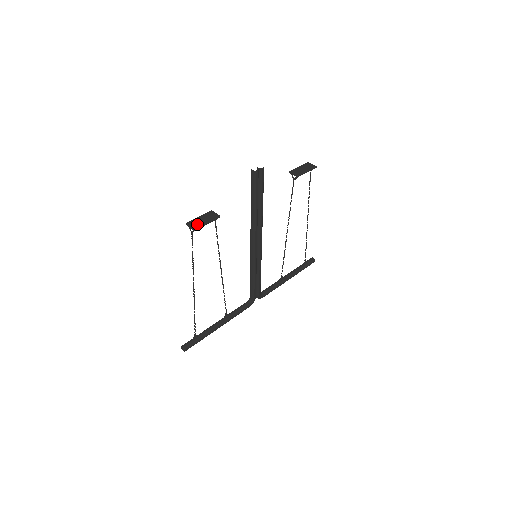
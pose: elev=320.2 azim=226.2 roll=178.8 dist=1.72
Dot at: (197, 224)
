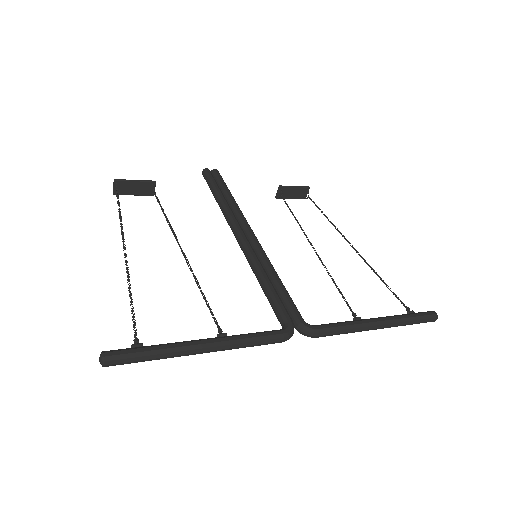
Dot at: (122, 184)
